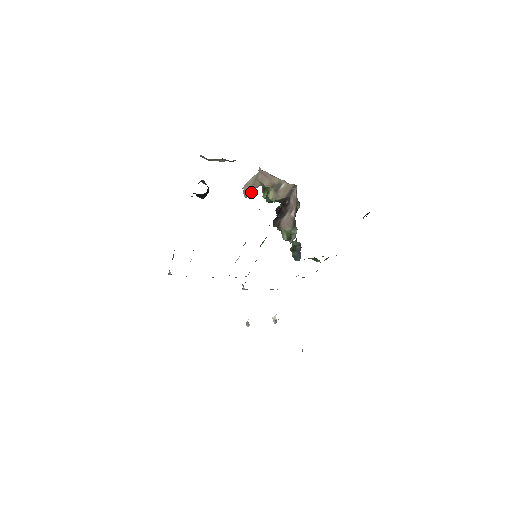
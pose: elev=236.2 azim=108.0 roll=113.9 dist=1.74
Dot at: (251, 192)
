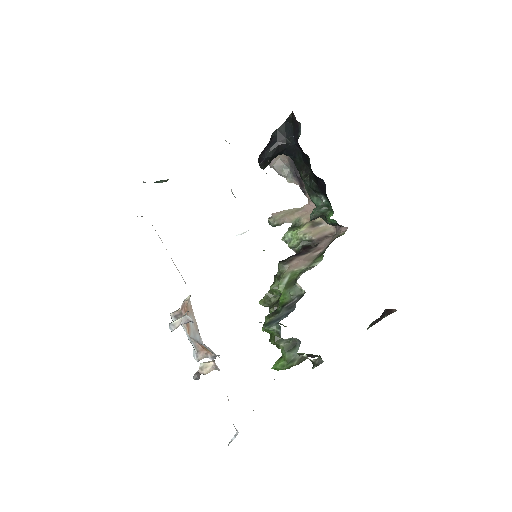
Dot at: (279, 221)
